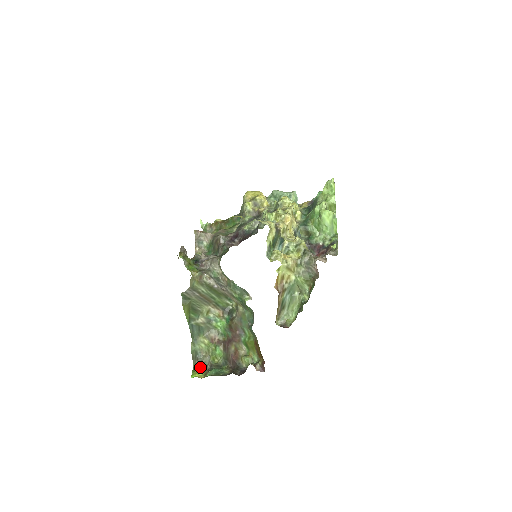
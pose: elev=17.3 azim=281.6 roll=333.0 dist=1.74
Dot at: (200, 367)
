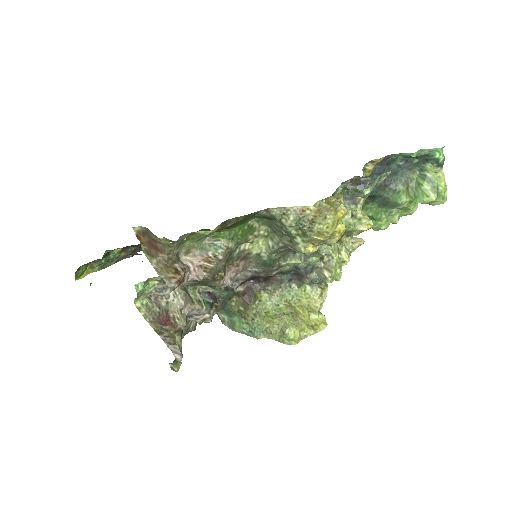
Dot at: (82, 266)
